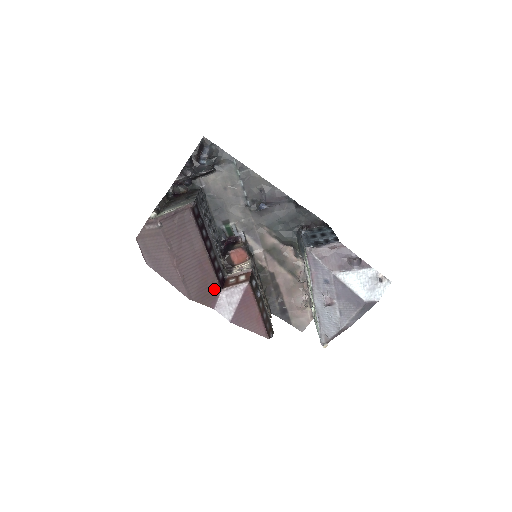
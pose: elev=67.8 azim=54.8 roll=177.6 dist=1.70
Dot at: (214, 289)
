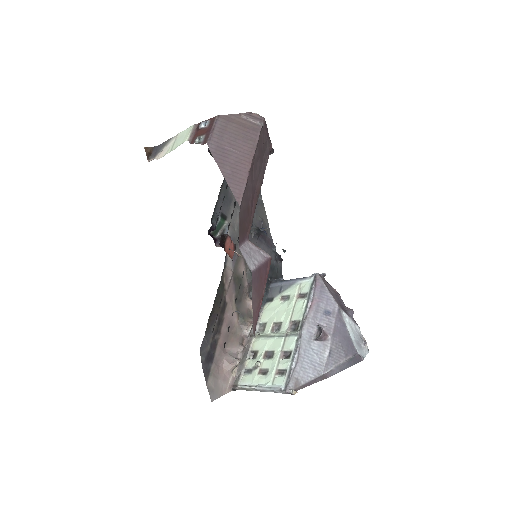
Dot at: (246, 230)
